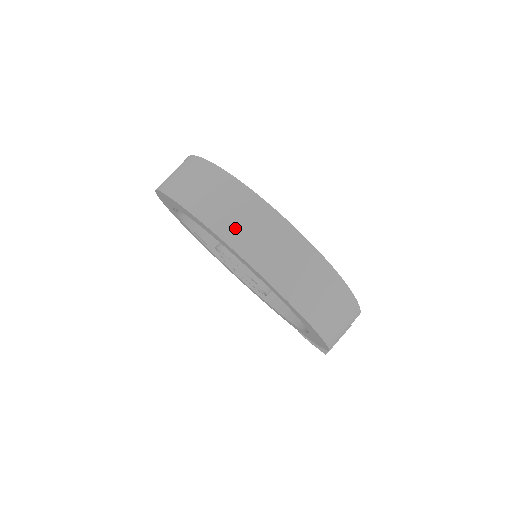
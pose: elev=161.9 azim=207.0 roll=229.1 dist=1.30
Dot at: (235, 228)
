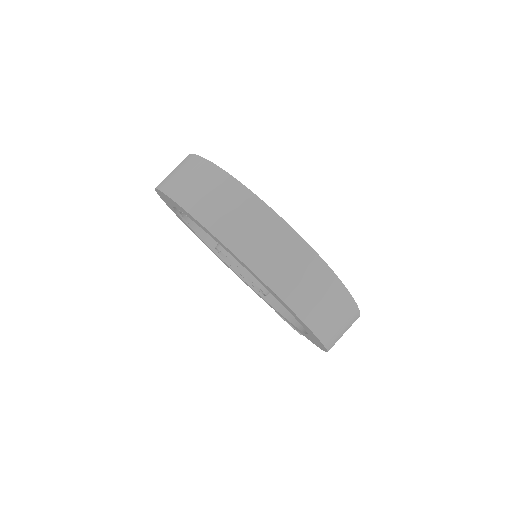
Dot at: (274, 268)
